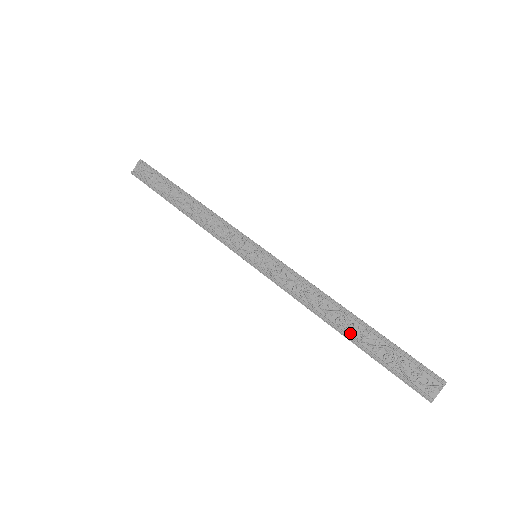
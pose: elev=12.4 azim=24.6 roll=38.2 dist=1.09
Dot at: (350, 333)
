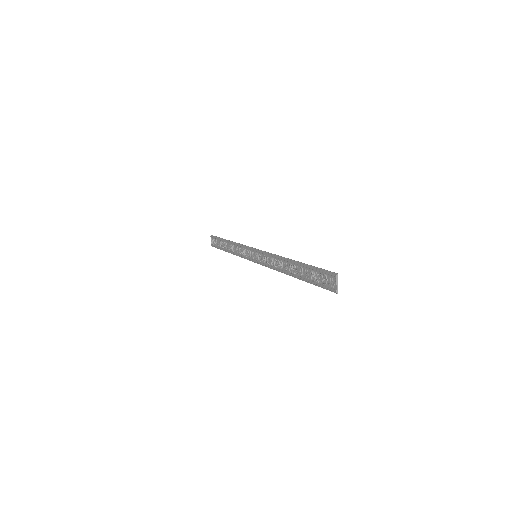
Dot at: (296, 274)
